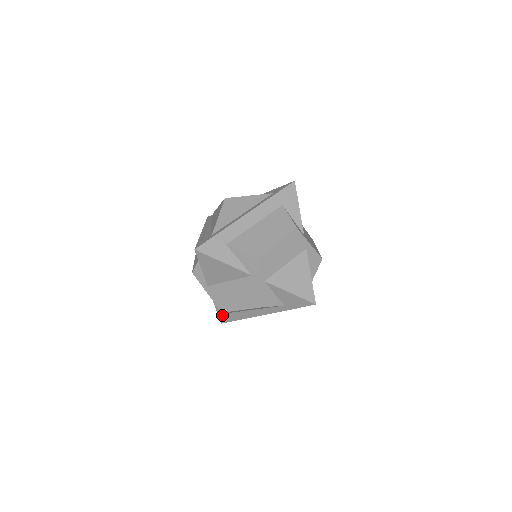
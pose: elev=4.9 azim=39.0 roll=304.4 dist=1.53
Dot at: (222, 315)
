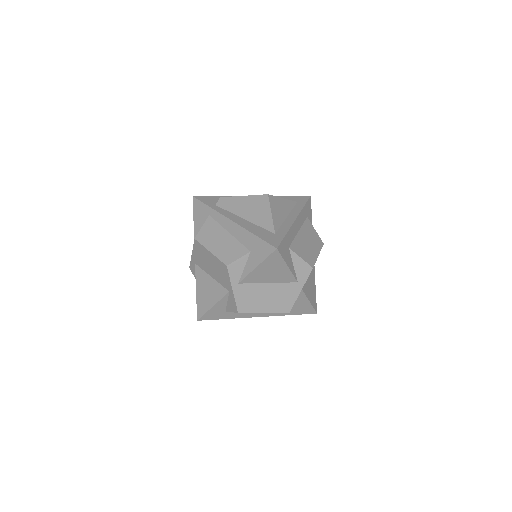
Dot at: (211, 312)
